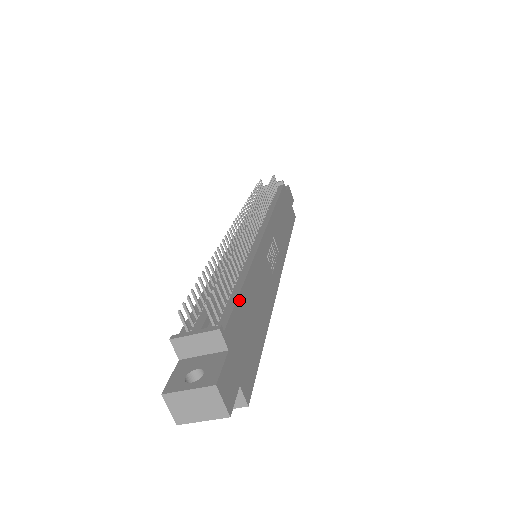
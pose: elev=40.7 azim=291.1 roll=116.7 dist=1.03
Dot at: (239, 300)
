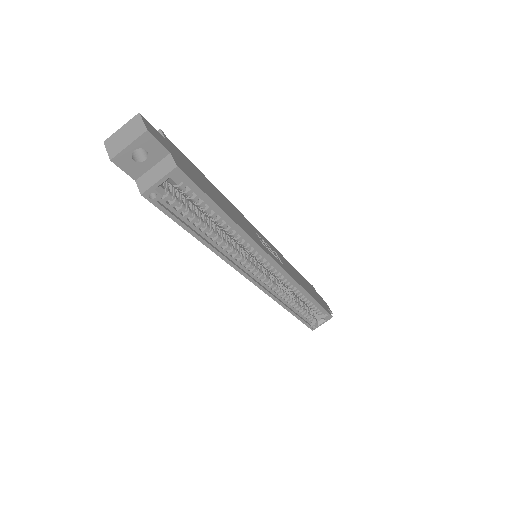
Dot at: (196, 168)
